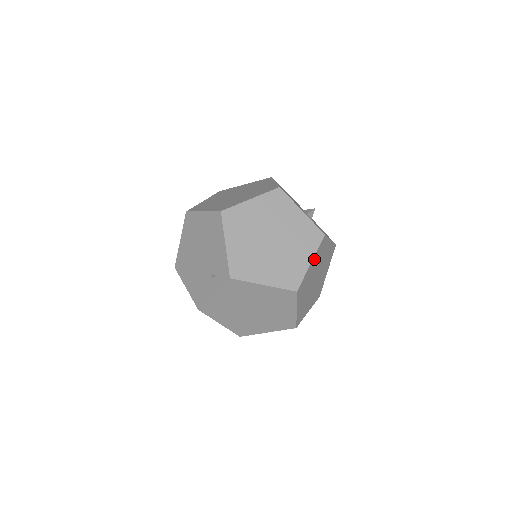
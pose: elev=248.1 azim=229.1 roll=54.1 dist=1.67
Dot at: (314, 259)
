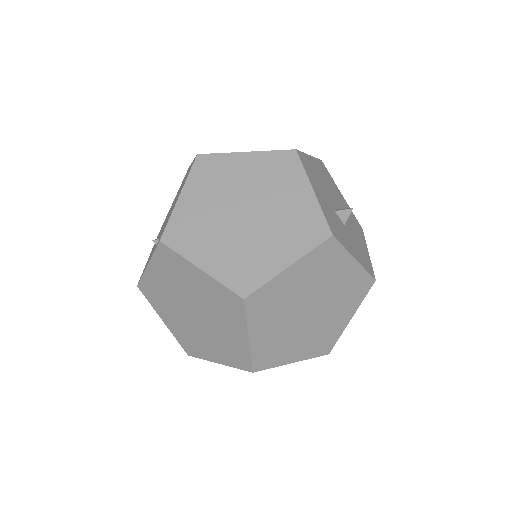
Dot at: (300, 266)
